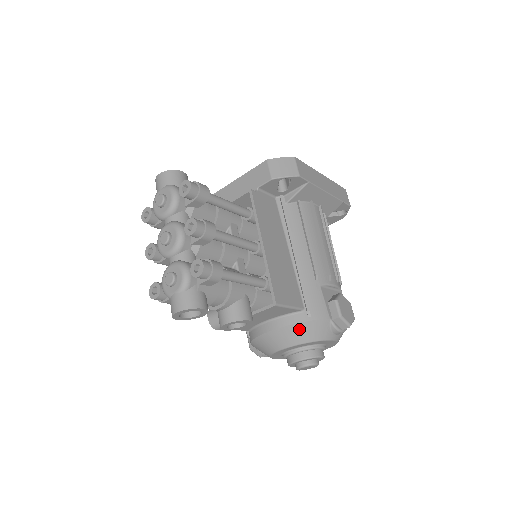
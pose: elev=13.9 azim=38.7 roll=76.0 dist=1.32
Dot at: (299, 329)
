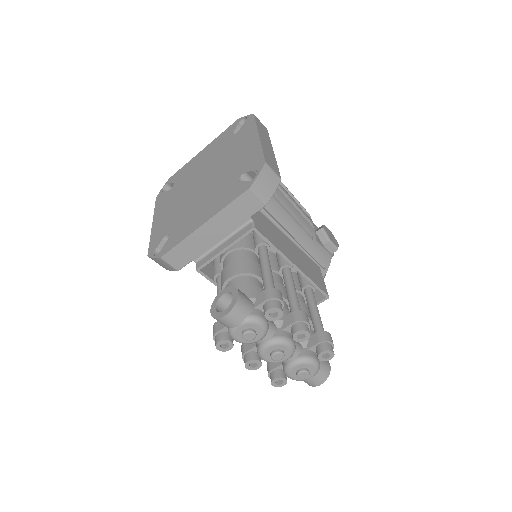
Dot at: occluded
